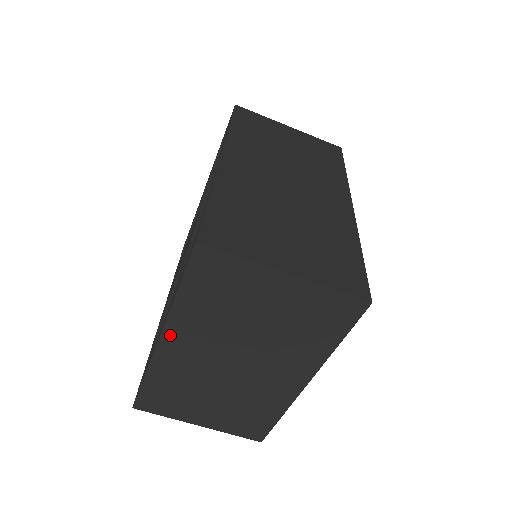
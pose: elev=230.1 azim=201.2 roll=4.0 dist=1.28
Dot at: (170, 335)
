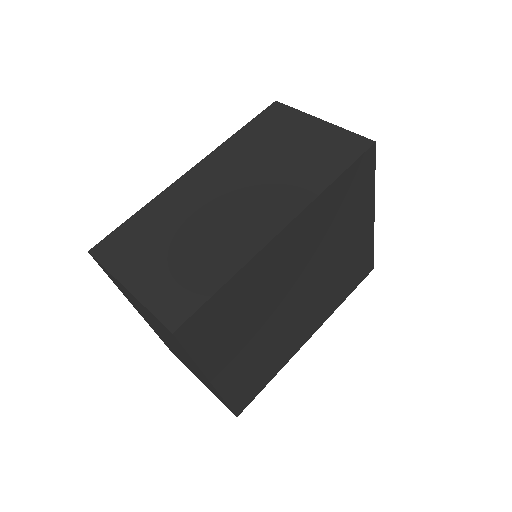
Dot at: (135, 308)
